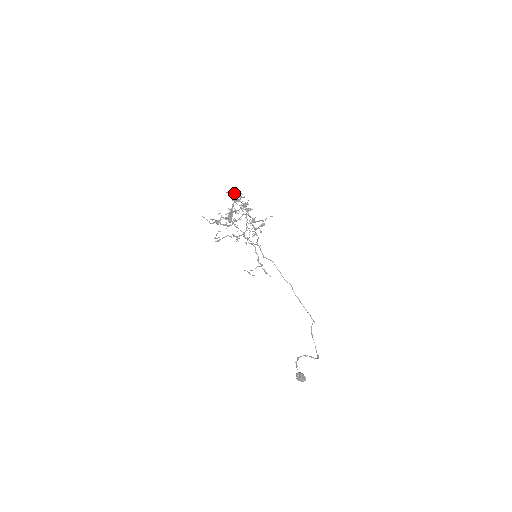
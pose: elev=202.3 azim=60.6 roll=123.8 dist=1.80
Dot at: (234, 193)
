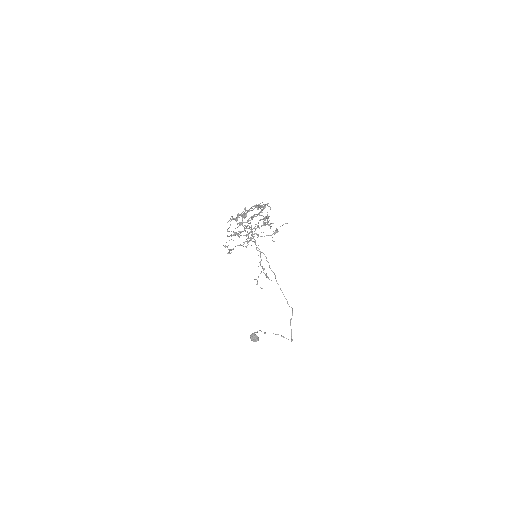
Dot at: (263, 207)
